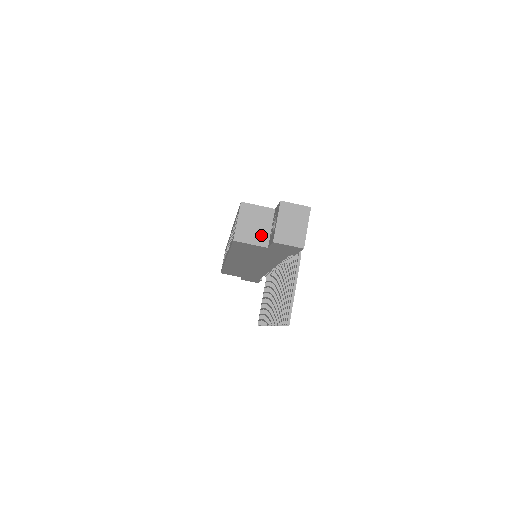
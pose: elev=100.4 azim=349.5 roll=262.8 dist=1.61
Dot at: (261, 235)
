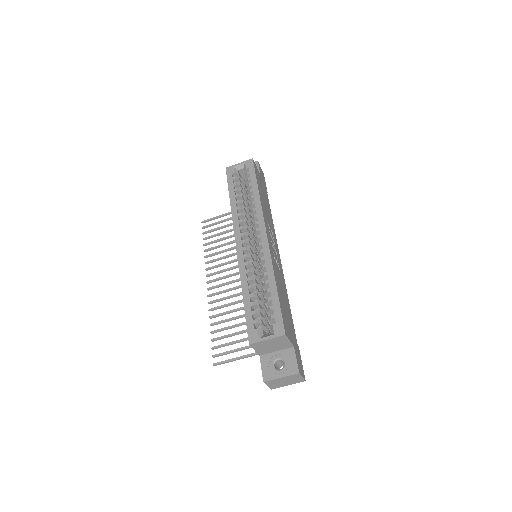
Dot at: (267, 350)
